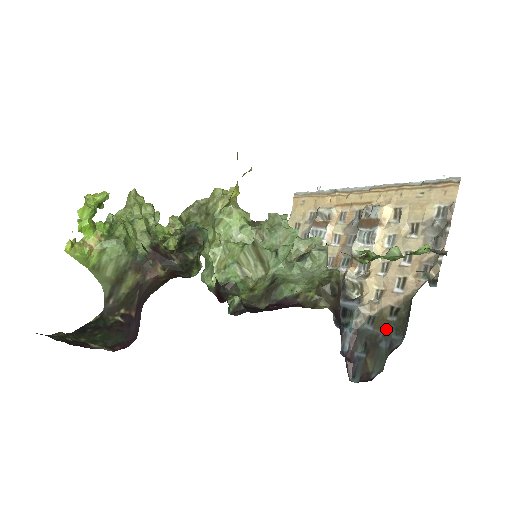
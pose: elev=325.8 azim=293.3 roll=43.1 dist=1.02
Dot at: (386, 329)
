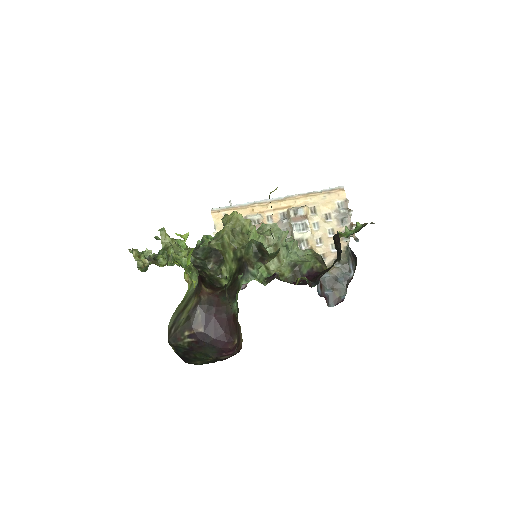
Dot at: (338, 272)
